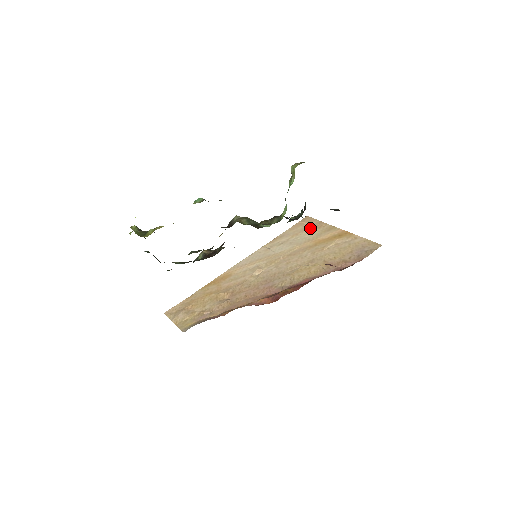
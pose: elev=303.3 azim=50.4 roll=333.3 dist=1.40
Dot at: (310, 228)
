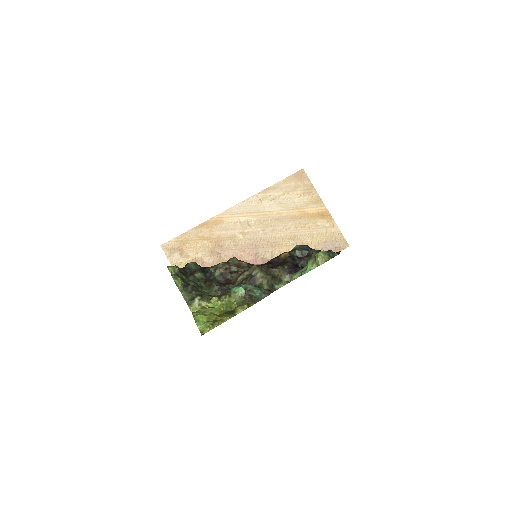
Dot at: (301, 190)
